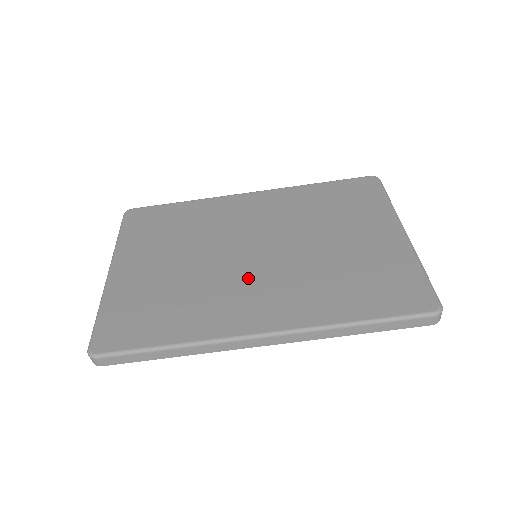
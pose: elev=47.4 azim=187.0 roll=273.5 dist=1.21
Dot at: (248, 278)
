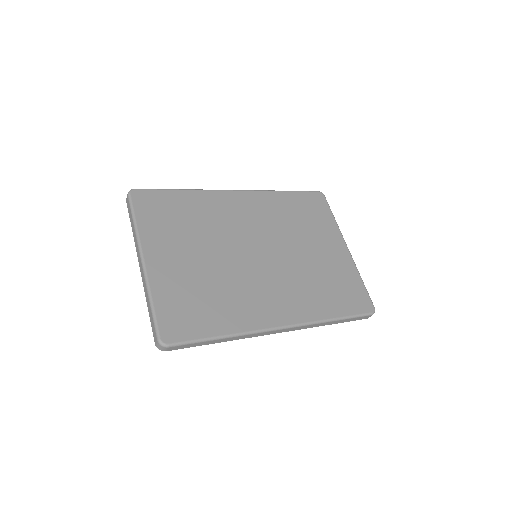
Dot at: (261, 279)
